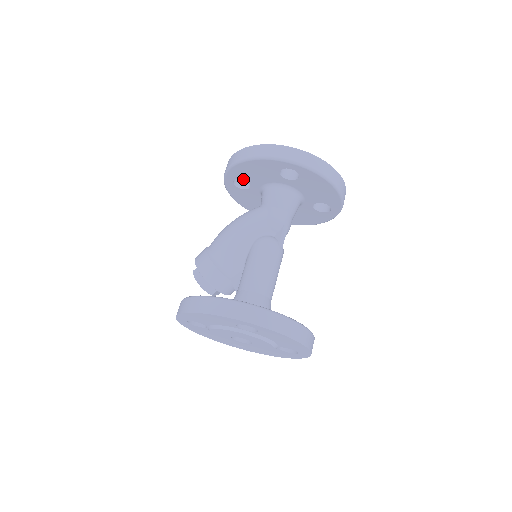
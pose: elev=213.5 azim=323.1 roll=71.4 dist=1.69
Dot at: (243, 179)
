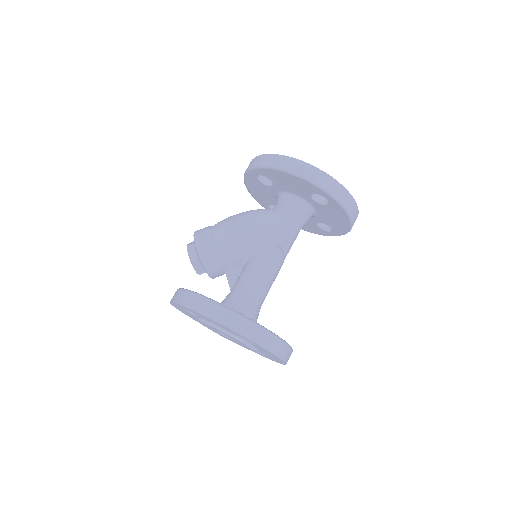
Dot at: (270, 179)
